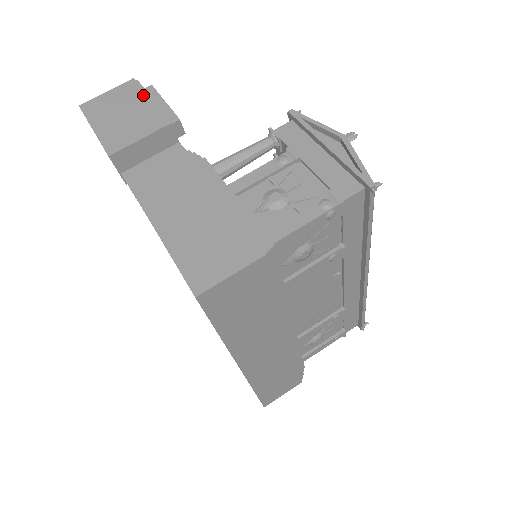
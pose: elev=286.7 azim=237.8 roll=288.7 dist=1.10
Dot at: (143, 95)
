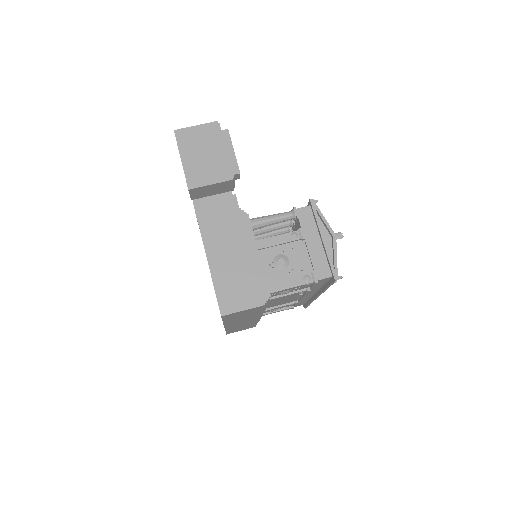
Dot at: (221, 143)
